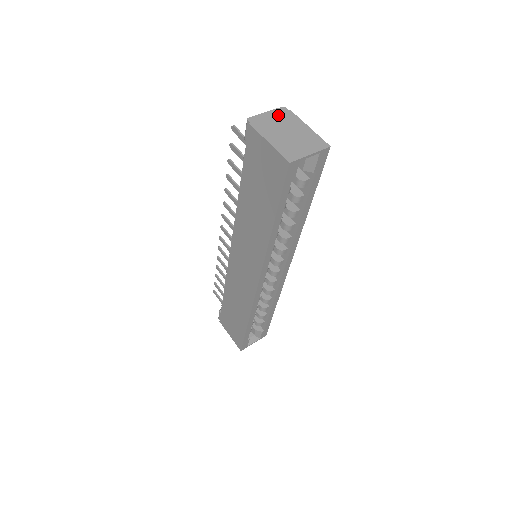
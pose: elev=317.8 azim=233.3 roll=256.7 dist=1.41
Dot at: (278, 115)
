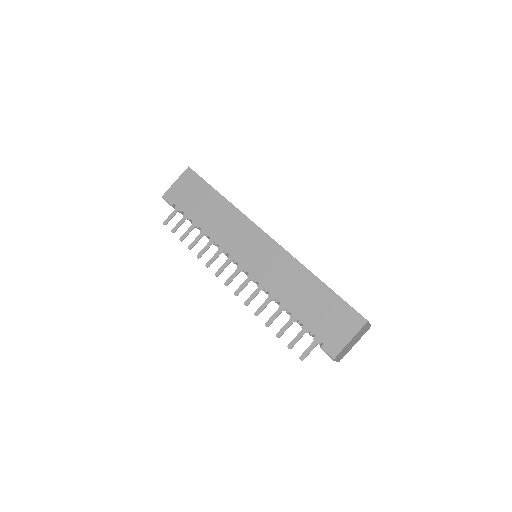
Dot at: occluded
